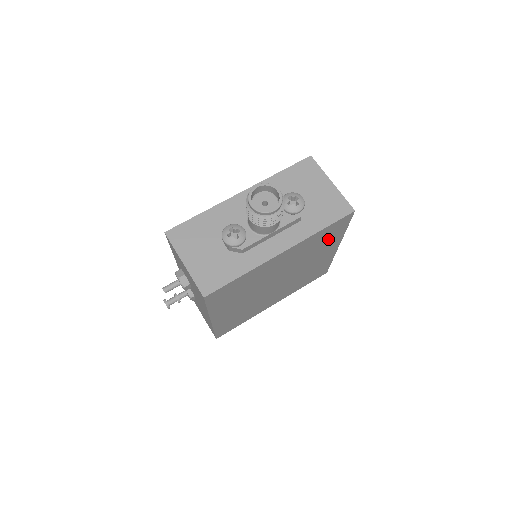
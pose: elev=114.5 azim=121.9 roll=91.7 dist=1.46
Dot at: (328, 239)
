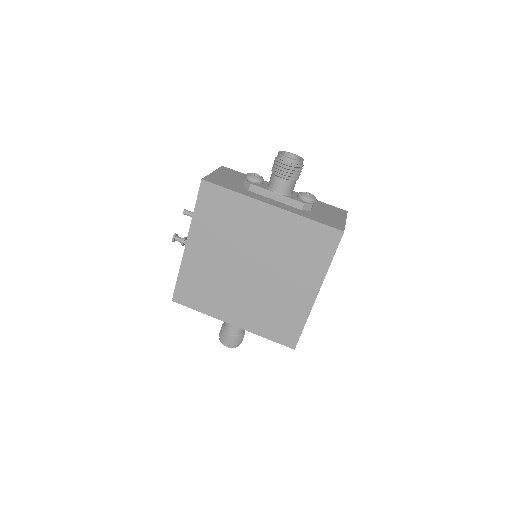
Dot at: (311, 254)
